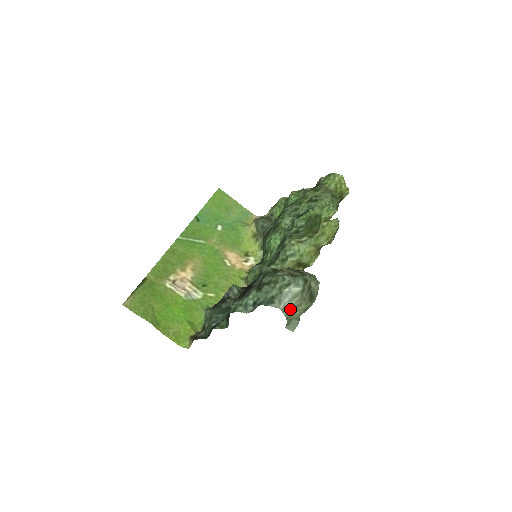
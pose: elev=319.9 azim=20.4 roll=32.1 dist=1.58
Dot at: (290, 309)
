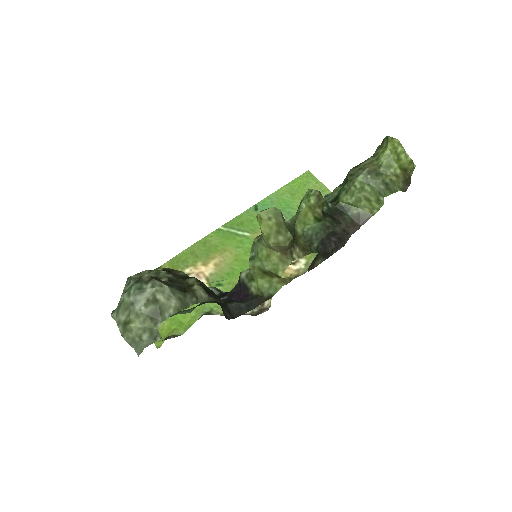
Dot at: (124, 324)
